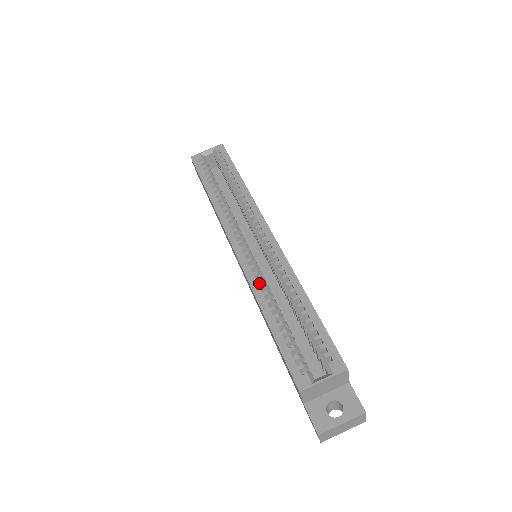
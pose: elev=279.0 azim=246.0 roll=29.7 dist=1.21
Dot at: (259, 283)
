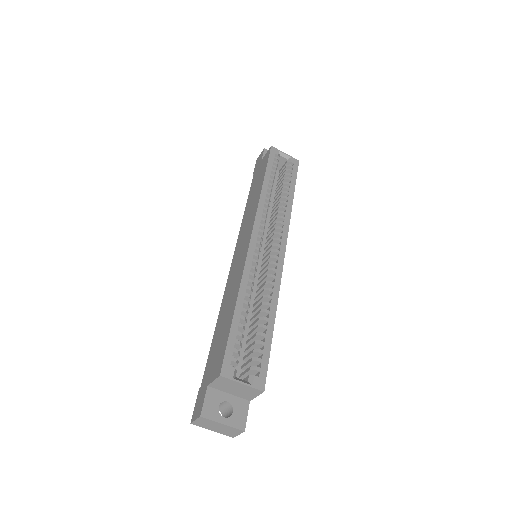
Dot at: (249, 276)
